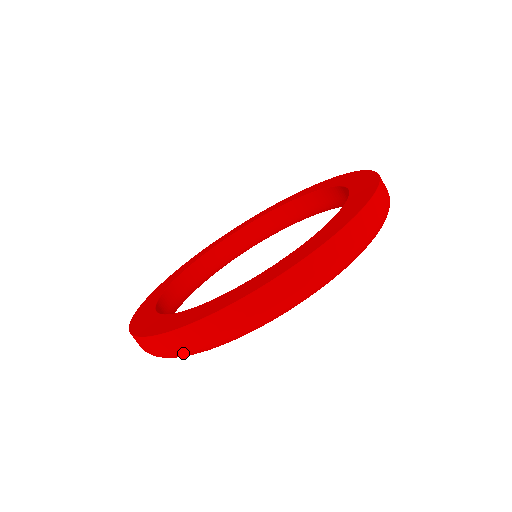
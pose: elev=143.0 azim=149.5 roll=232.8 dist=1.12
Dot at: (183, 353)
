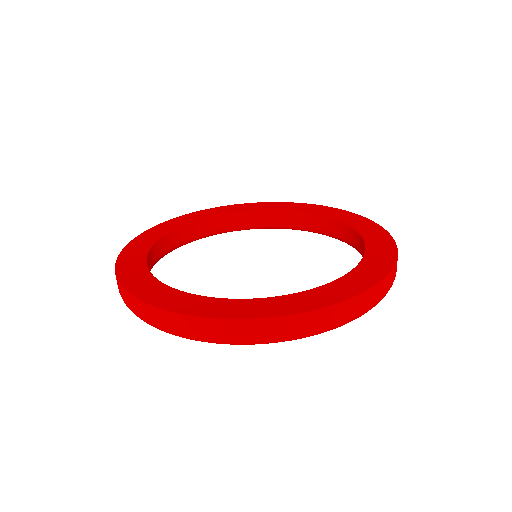
Dot at: (292, 338)
